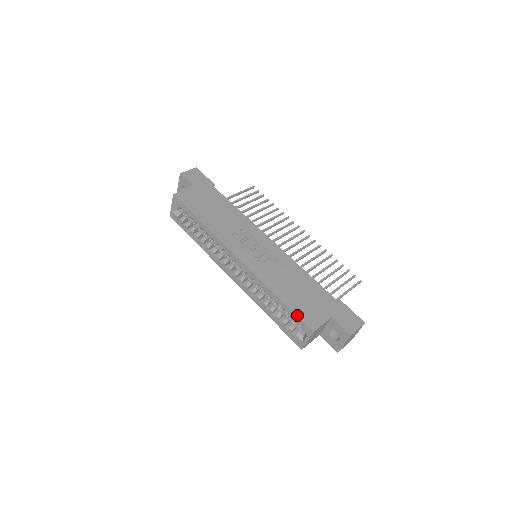
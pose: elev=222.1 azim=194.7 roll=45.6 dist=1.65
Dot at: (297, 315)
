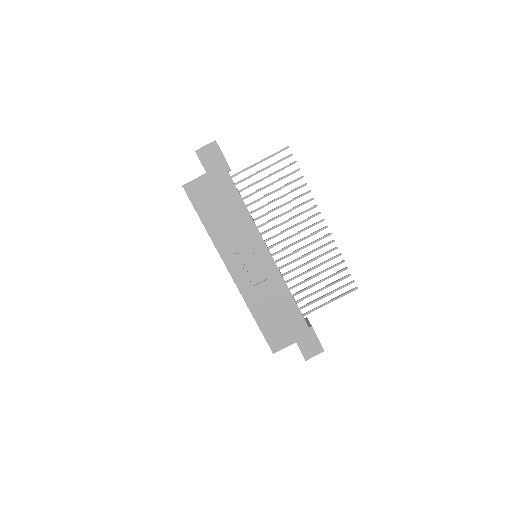
Dot at: (265, 338)
